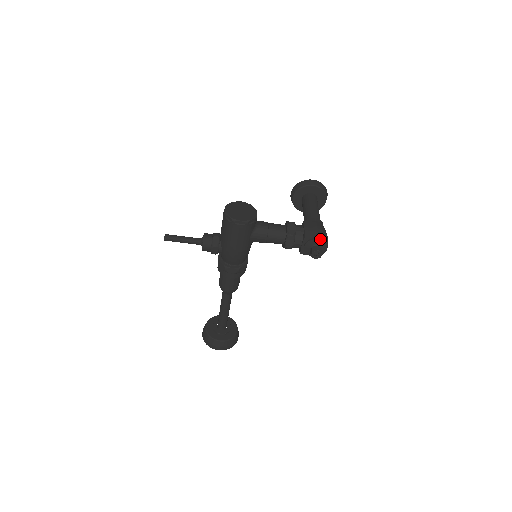
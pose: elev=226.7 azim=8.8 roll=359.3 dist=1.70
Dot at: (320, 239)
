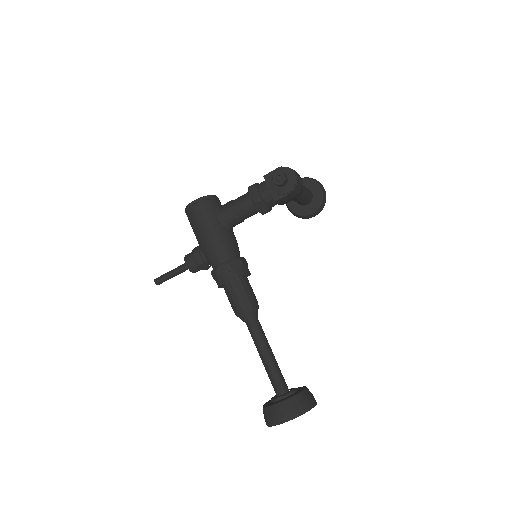
Dot at: (278, 168)
